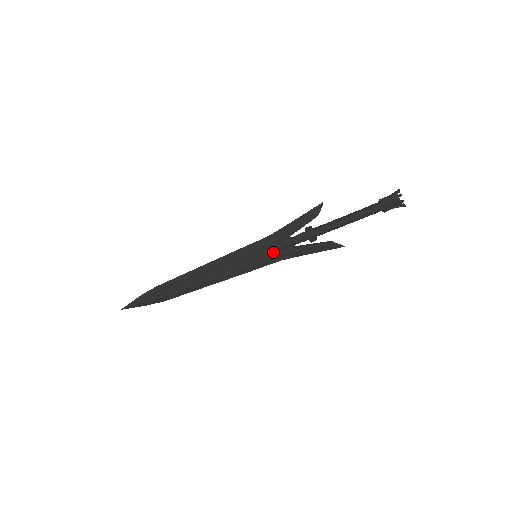
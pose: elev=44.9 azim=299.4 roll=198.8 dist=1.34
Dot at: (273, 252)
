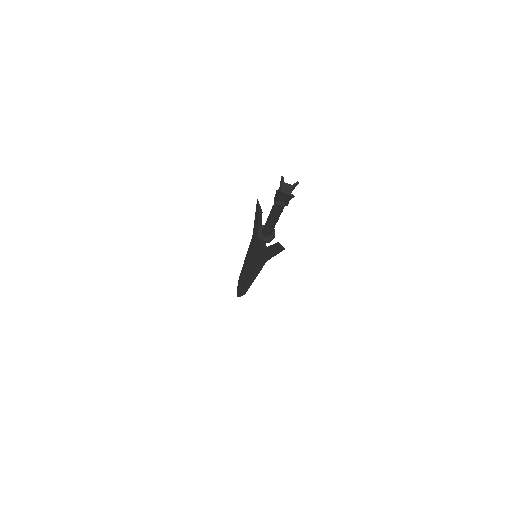
Dot at: (259, 252)
